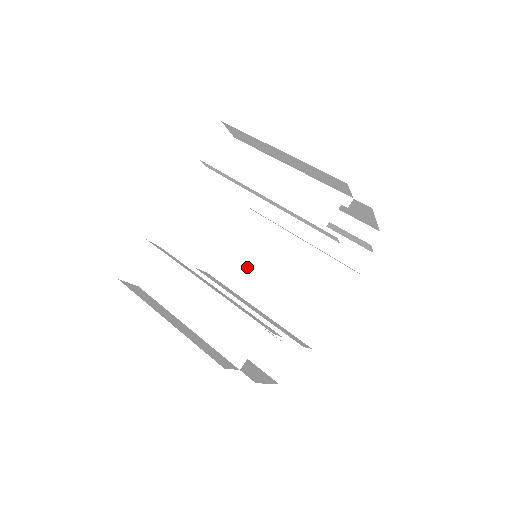
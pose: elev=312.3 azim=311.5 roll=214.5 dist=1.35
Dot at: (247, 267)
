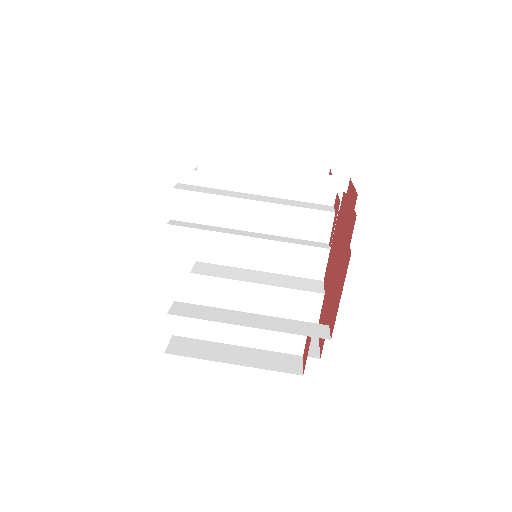
Dot at: (231, 242)
